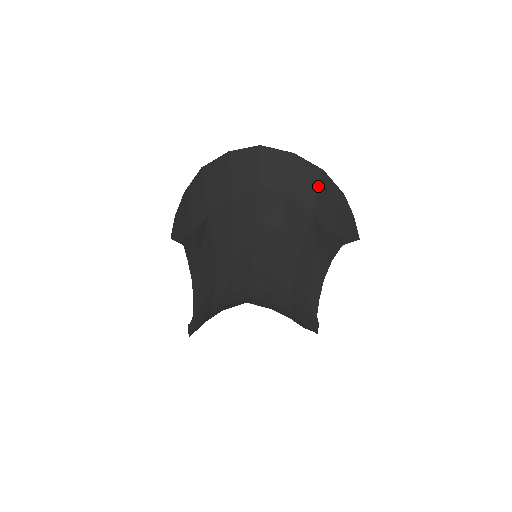
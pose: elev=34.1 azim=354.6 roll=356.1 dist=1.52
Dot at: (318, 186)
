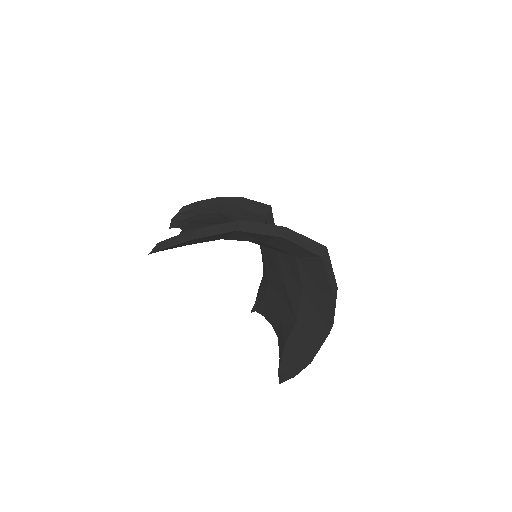
Dot at: (317, 327)
